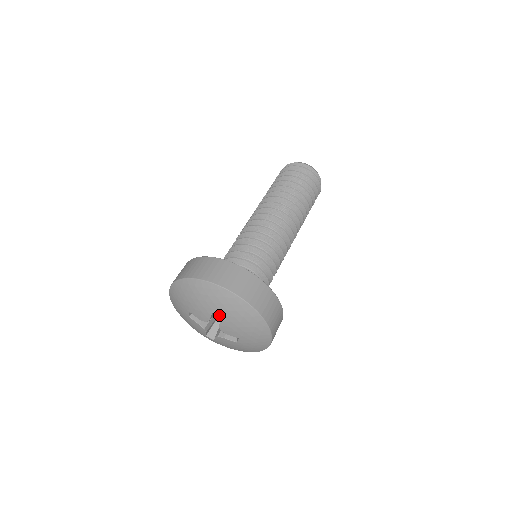
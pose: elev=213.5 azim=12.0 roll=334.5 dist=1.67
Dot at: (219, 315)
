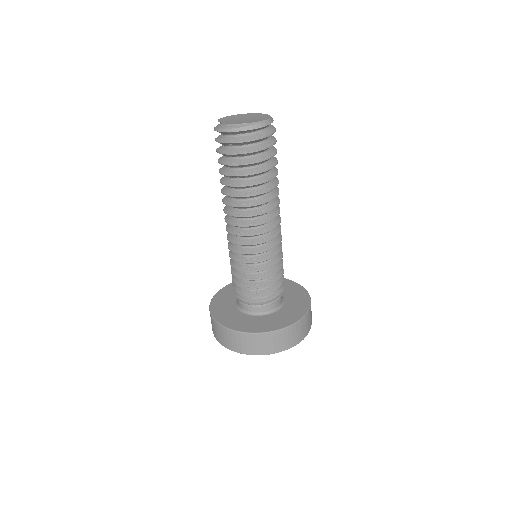
Dot at: occluded
